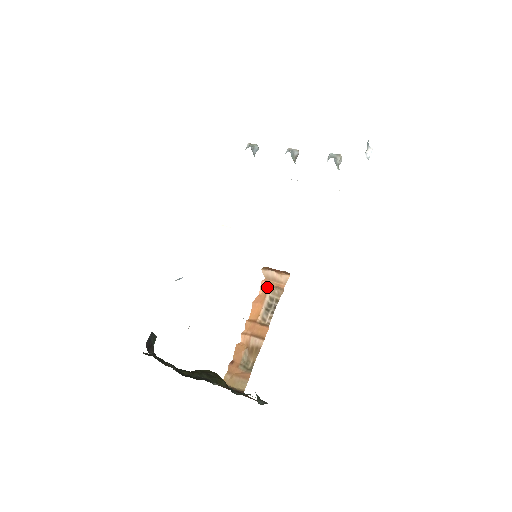
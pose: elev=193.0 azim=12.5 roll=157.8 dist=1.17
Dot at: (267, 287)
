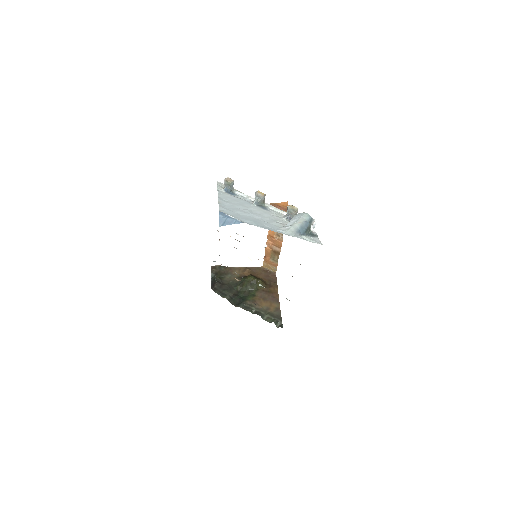
Dot at: occluded
